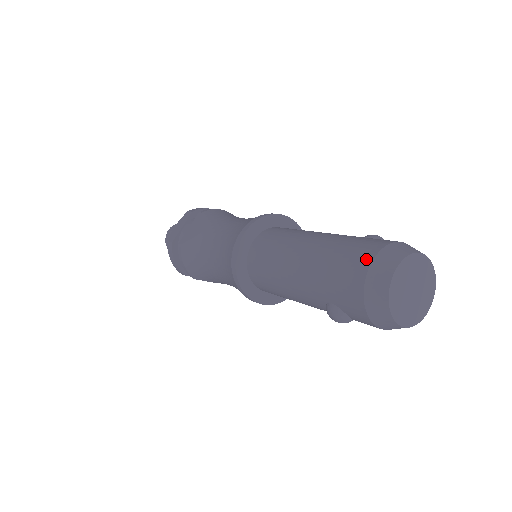
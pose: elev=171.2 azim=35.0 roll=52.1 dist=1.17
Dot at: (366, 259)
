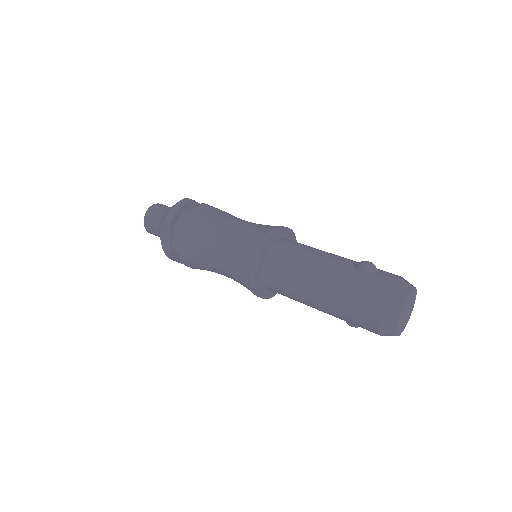
Dot at: (375, 314)
